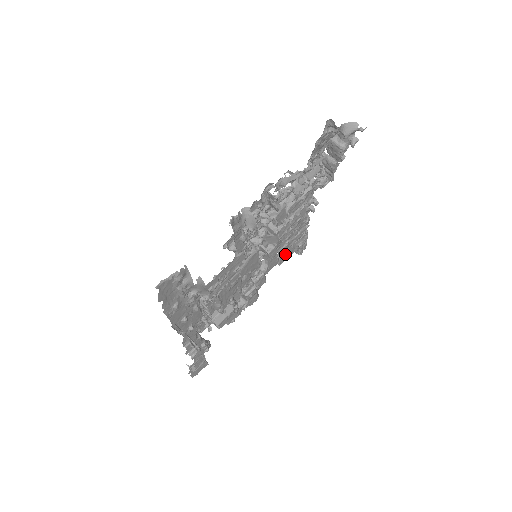
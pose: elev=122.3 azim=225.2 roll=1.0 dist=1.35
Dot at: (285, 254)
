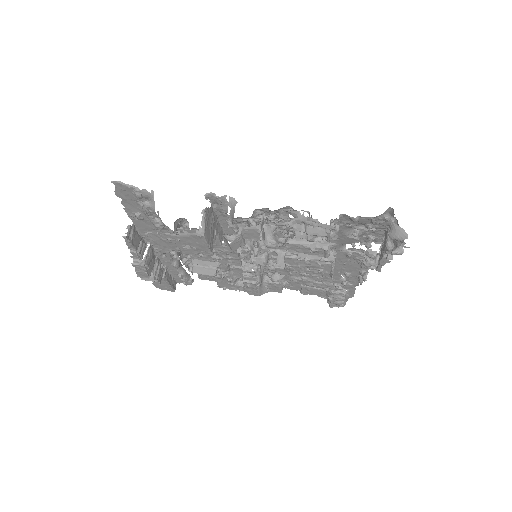
Dot at: (311, 290)
